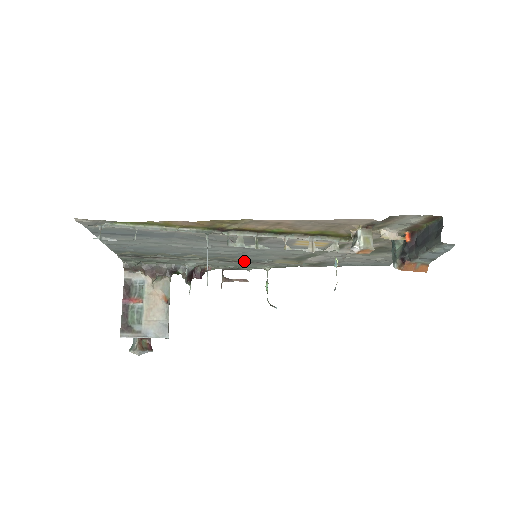
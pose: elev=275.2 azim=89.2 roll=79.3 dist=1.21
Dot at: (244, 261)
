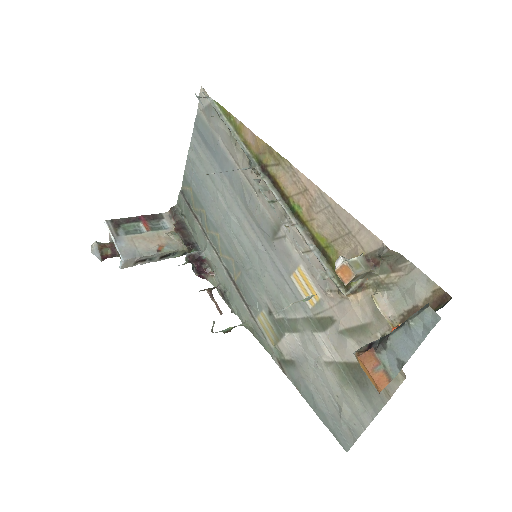
Dot at: (240, 290)
